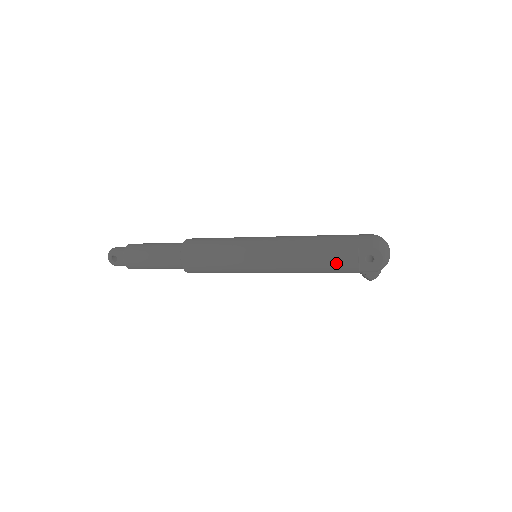
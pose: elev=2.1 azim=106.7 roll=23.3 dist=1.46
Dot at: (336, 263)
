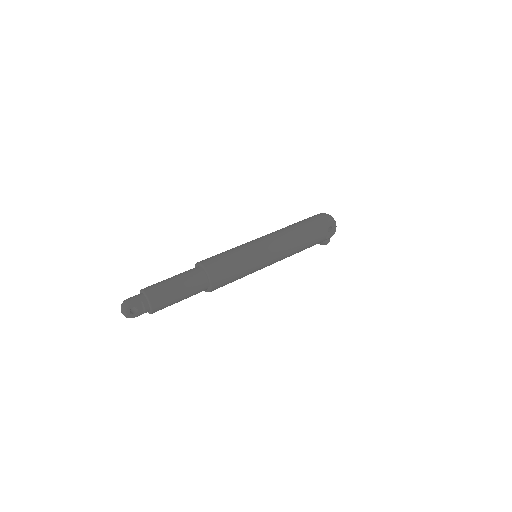
Dot at: (316, 239)
